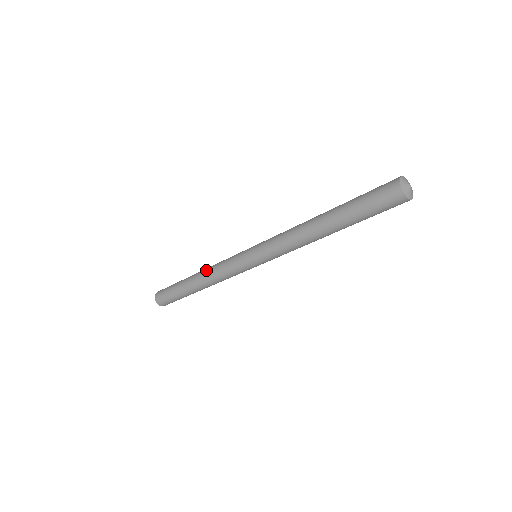
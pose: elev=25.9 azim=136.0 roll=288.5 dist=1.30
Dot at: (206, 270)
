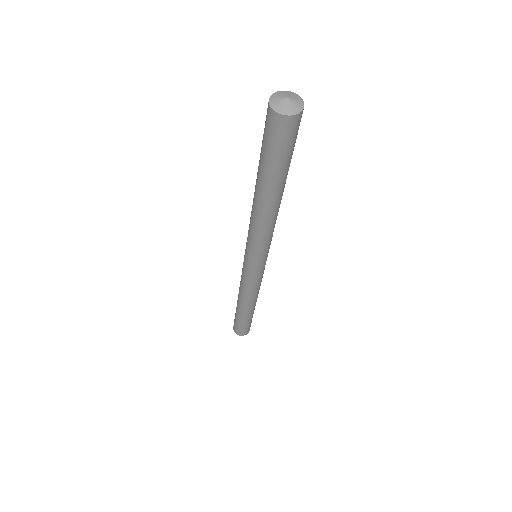
Dot at: occluded
